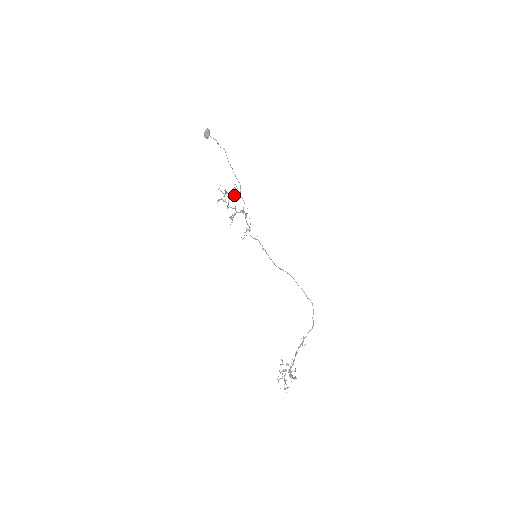
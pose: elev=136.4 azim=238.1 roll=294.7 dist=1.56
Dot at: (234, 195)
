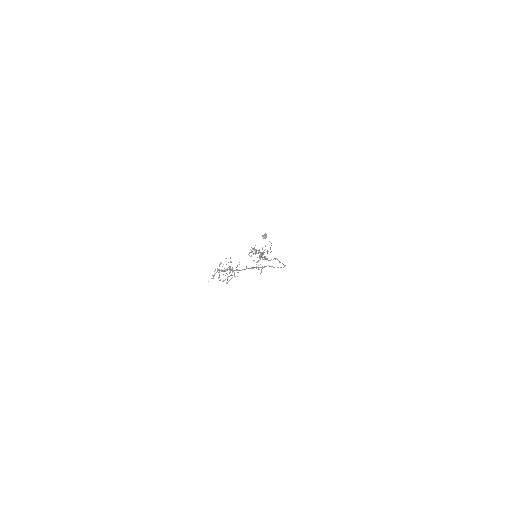
Dot at: occluded
